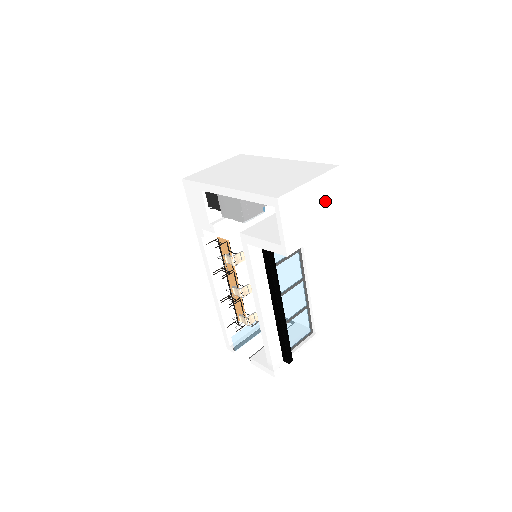
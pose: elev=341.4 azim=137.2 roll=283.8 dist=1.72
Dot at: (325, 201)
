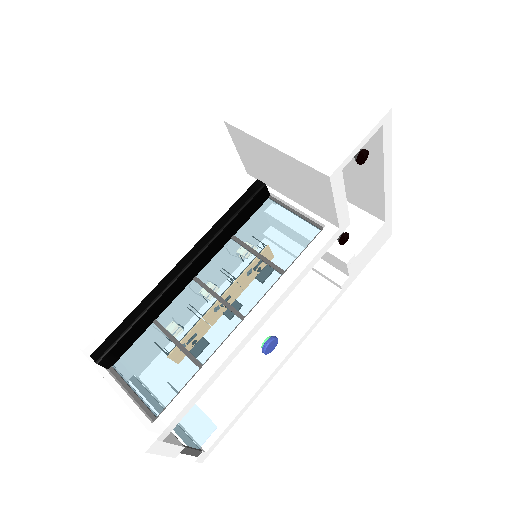
Dot at: (328, 123)
